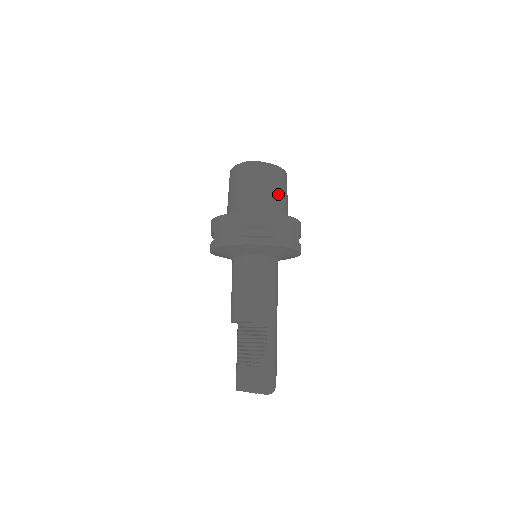
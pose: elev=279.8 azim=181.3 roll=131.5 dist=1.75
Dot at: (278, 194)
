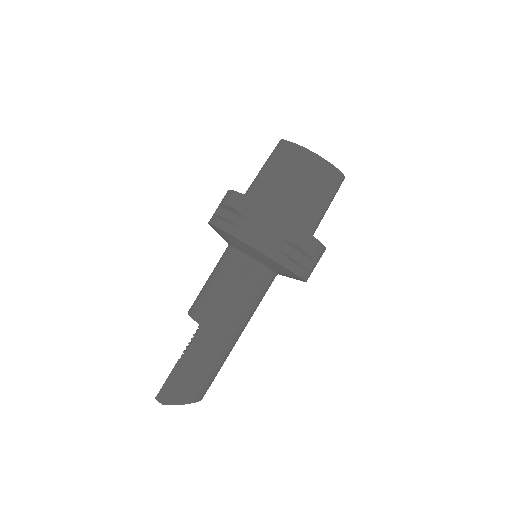
Dot at: (292, 184)
